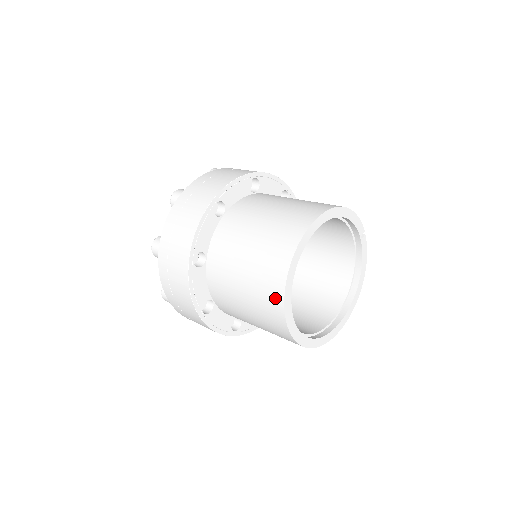
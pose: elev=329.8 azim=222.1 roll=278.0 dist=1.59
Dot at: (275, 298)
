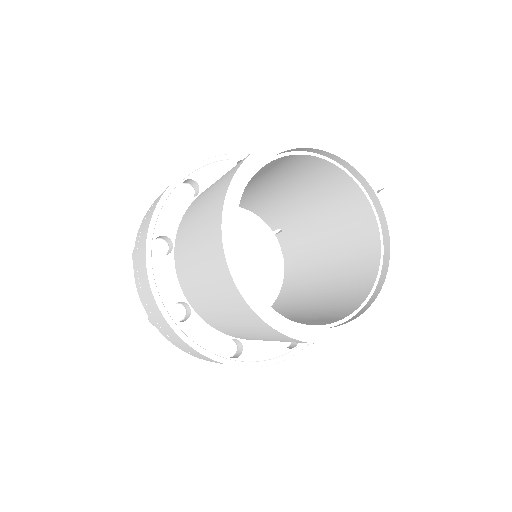
Dot at: (216, 246)
